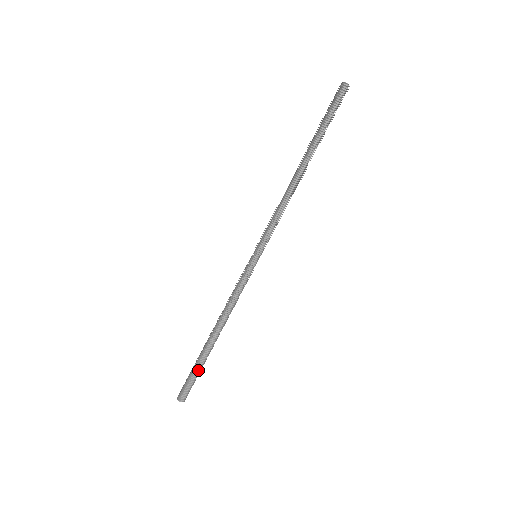
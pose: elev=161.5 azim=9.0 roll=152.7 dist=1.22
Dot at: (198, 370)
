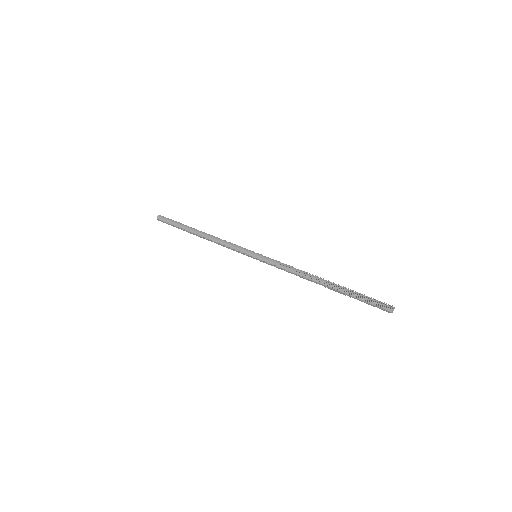
Dot at: (178, 228)
